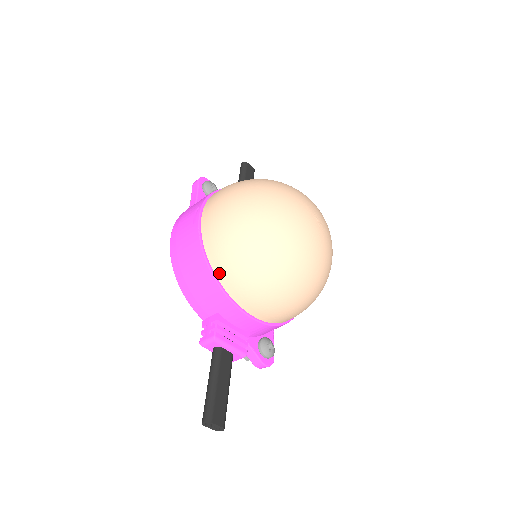
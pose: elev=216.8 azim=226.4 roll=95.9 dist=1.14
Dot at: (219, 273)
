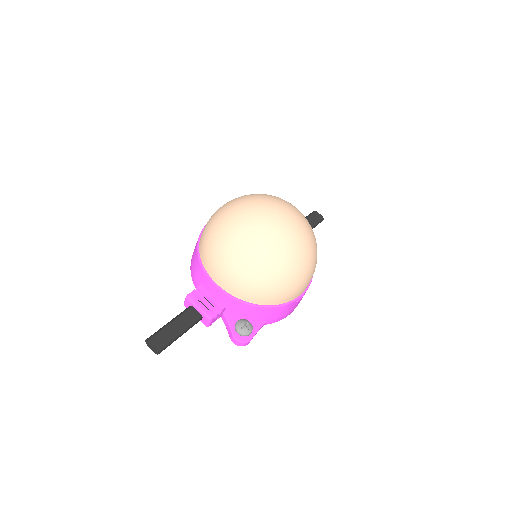
Dot at: (200, 250)
